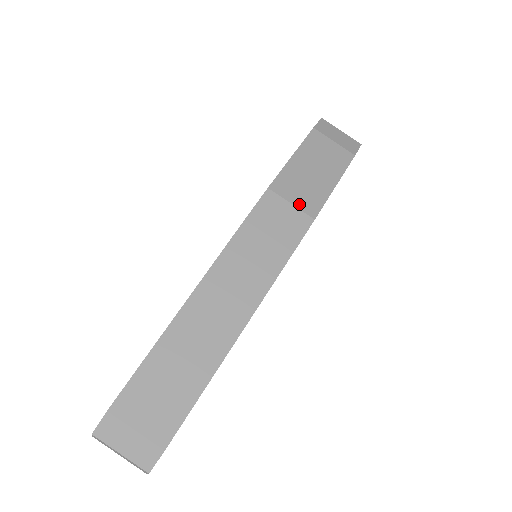
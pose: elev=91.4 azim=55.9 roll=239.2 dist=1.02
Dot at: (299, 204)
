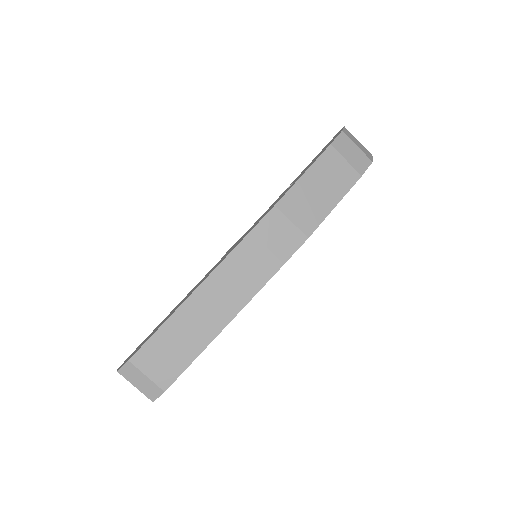
Dot at: (298, 223)
